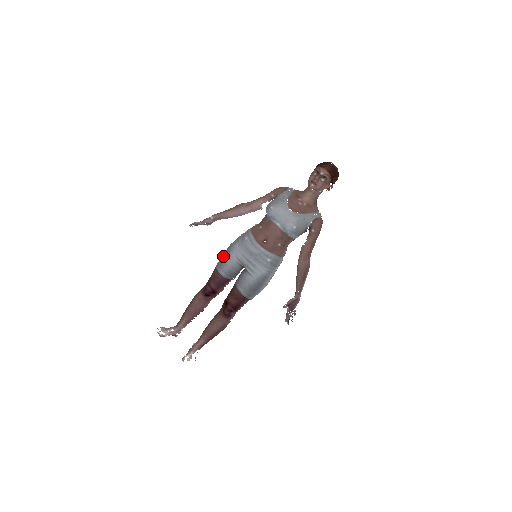
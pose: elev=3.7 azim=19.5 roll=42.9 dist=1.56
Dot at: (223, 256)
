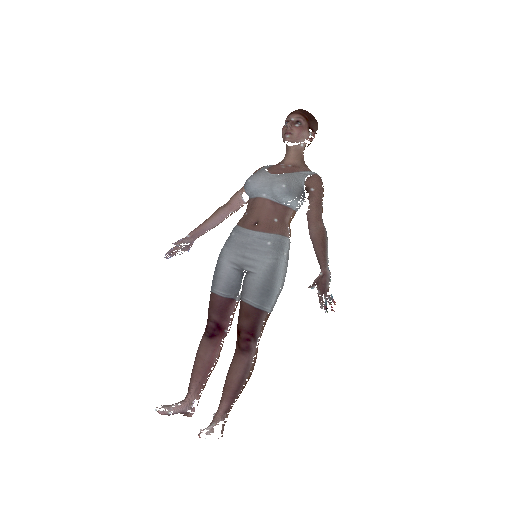
Dot at: (214, 271)
